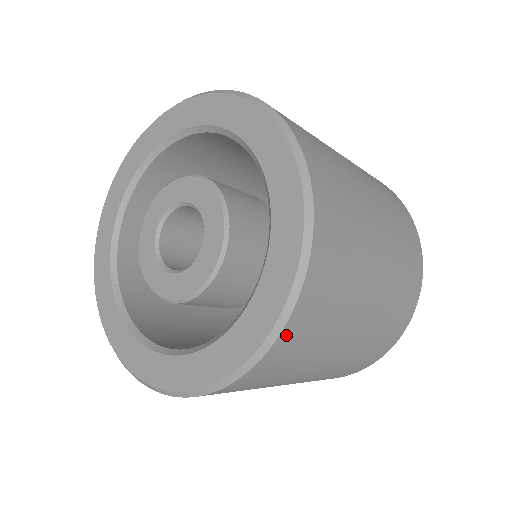
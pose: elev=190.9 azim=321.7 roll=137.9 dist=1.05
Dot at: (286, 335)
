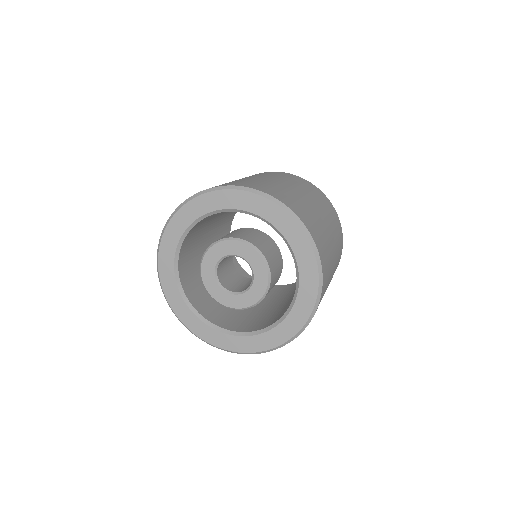
Dot at: (323, 273)
